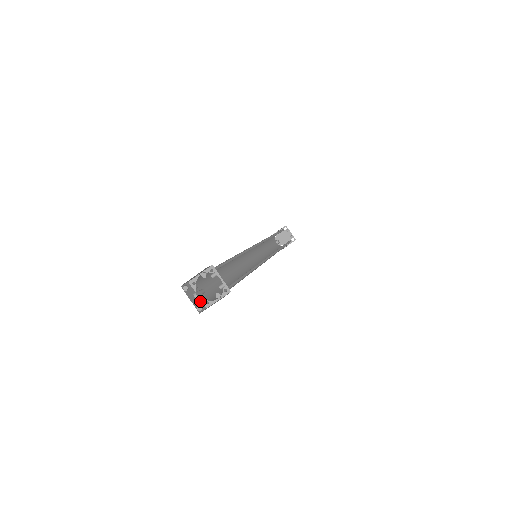
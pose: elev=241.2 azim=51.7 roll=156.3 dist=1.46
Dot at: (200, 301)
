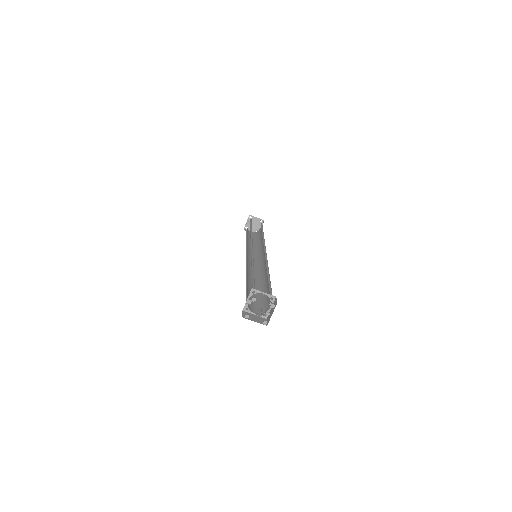
Dot at: (245, 305)
